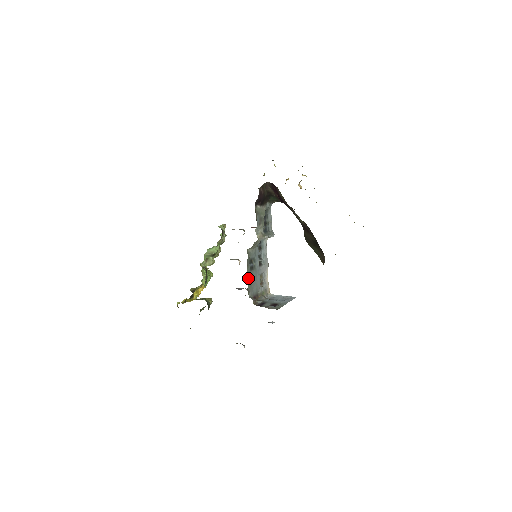
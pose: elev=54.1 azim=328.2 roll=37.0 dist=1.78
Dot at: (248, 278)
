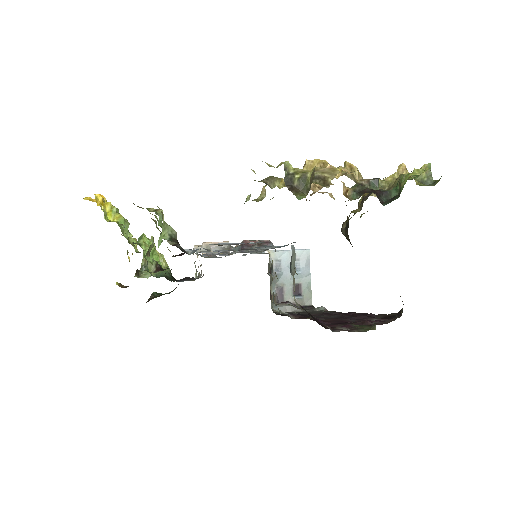
Dot at: occluded
